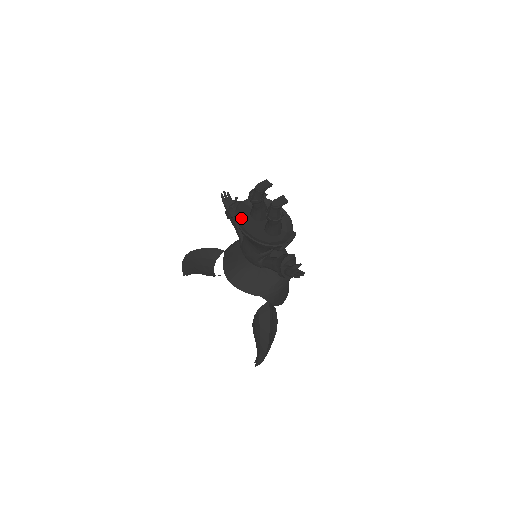
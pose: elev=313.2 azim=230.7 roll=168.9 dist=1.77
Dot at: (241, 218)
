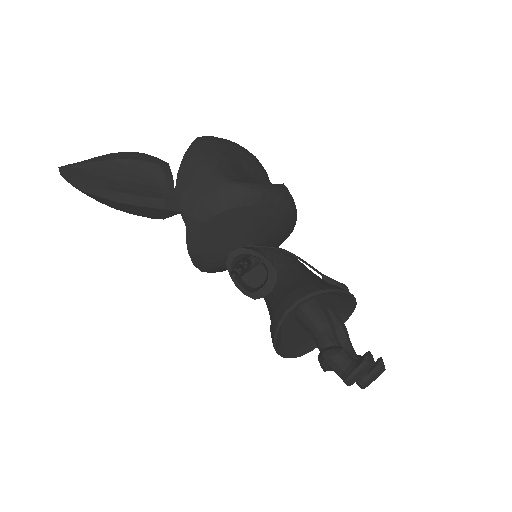
Dot at: (281, 335)
